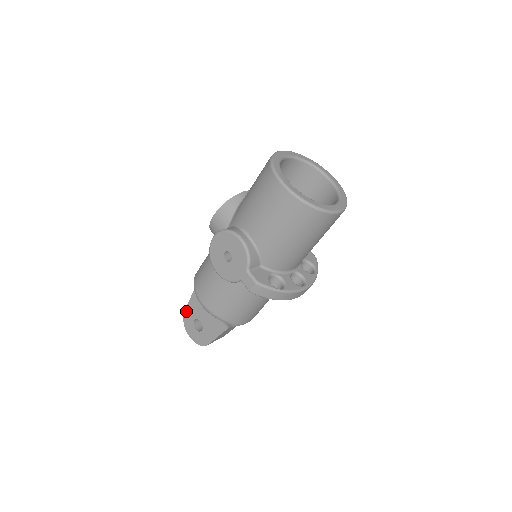
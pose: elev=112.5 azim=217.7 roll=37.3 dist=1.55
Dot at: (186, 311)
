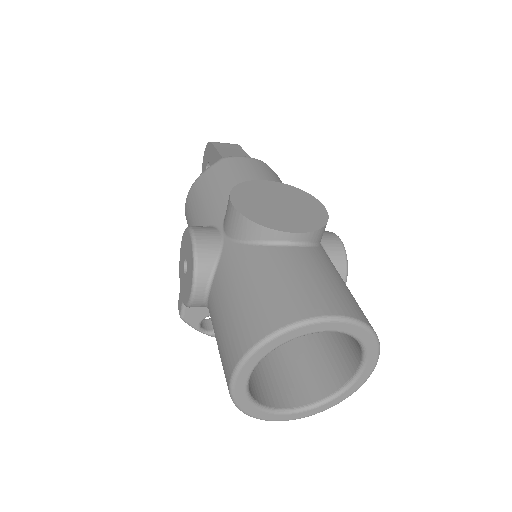
Dot at: (211, 145)
